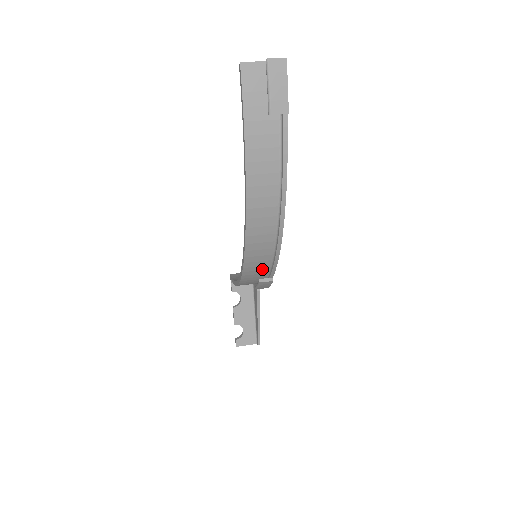
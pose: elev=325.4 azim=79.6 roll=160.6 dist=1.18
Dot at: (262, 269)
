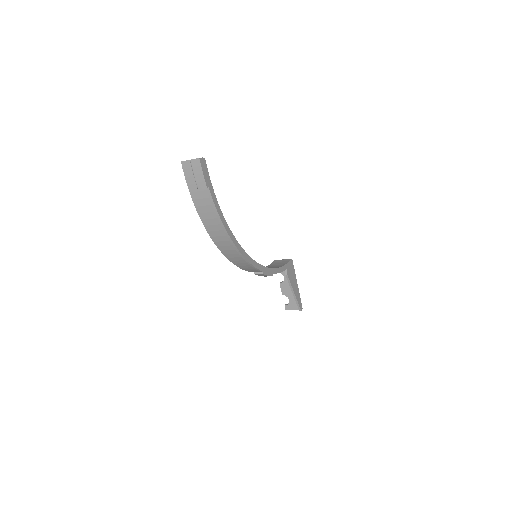
Dot at: (251, 267)
